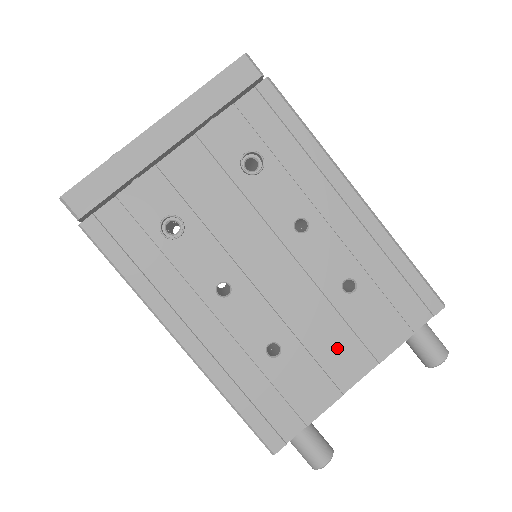
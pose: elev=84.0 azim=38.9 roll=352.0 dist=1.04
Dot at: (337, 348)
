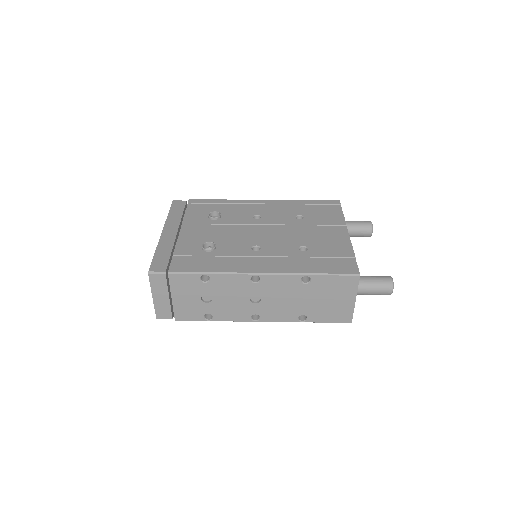
Dot at: (325, 233)
